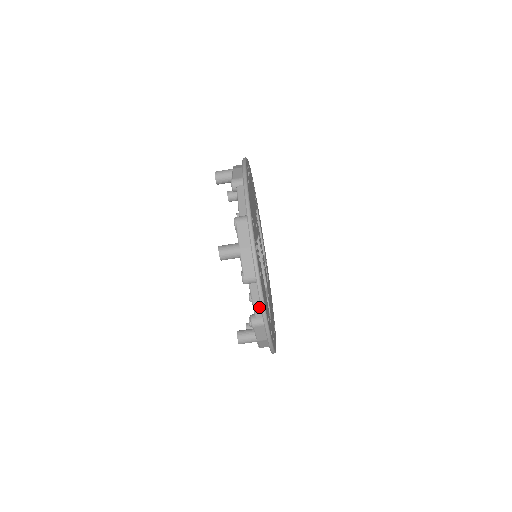
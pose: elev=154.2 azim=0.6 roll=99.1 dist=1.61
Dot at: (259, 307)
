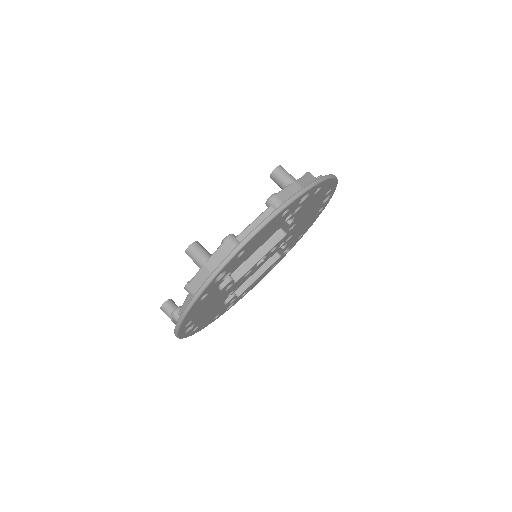
Dot at: occluded
